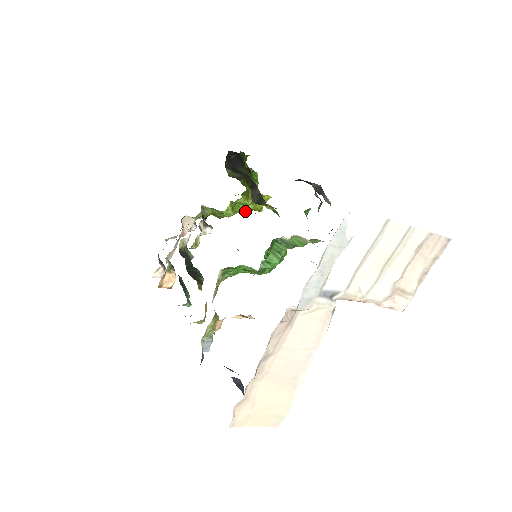
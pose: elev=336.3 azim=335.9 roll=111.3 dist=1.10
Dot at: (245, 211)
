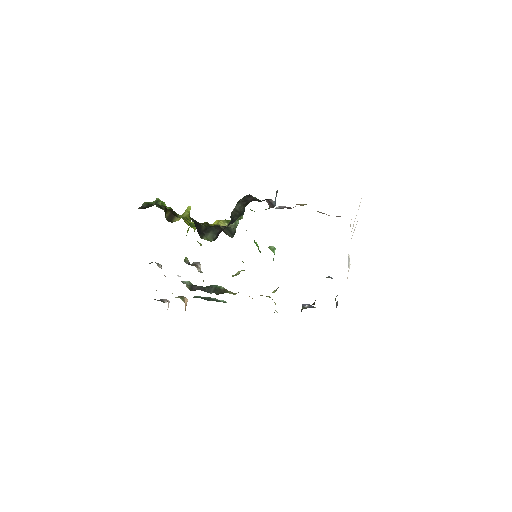
Dot at: (188, 230)
